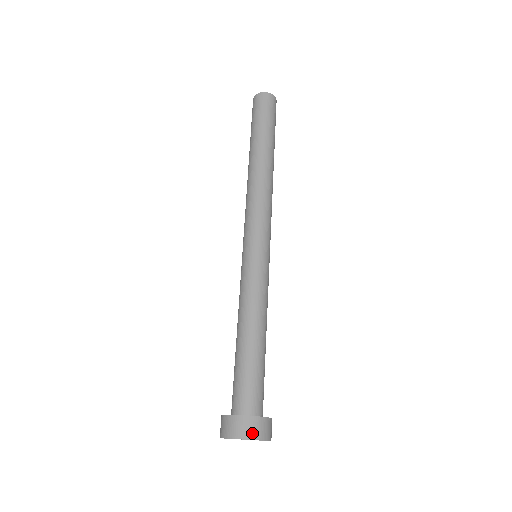
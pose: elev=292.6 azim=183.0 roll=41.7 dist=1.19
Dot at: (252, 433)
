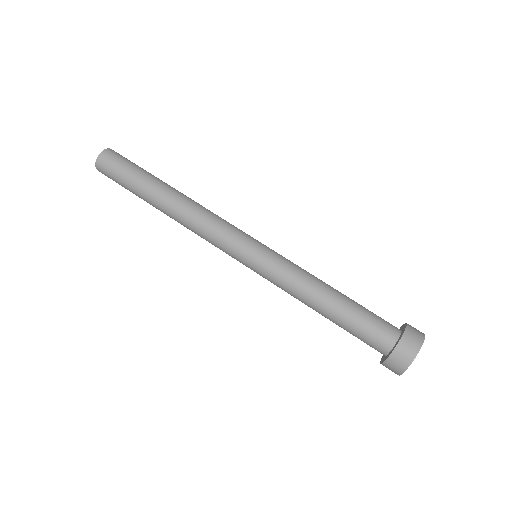
Dot at: (408, 356)
